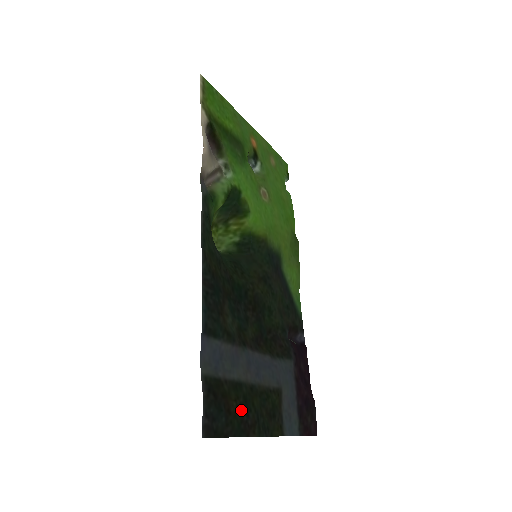
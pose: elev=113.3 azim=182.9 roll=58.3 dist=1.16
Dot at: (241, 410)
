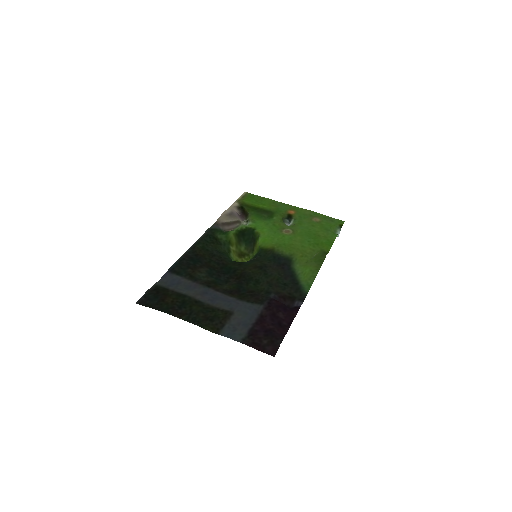
Dot at: (175, 304)
